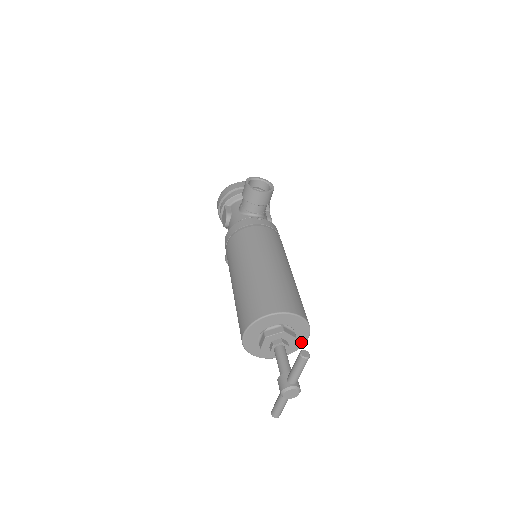
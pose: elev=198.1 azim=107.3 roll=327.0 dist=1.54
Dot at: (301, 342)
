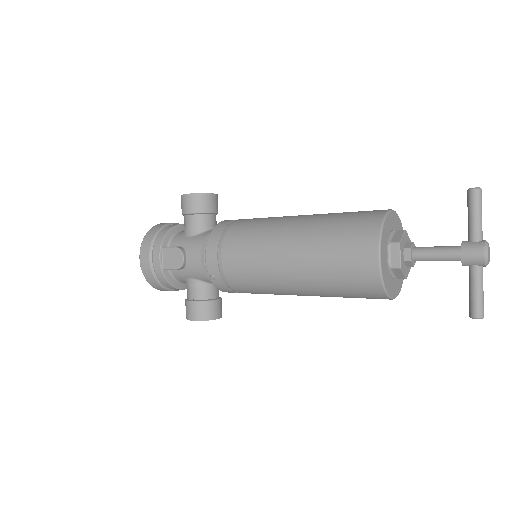
Dot at: occluded
